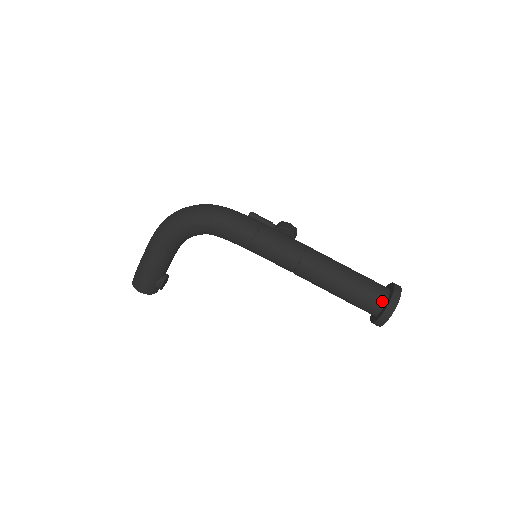
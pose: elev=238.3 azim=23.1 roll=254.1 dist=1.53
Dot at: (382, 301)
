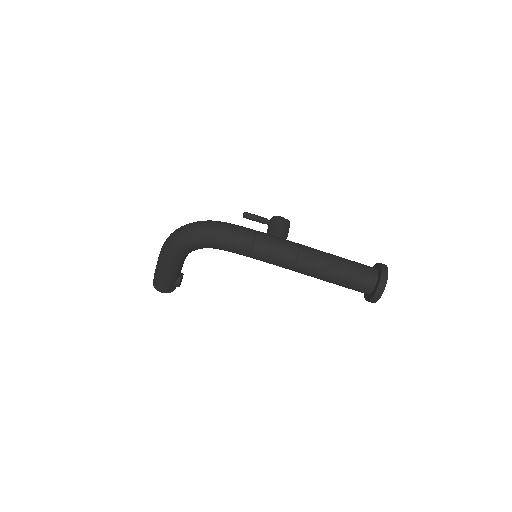
Dot at: (372, 285)
